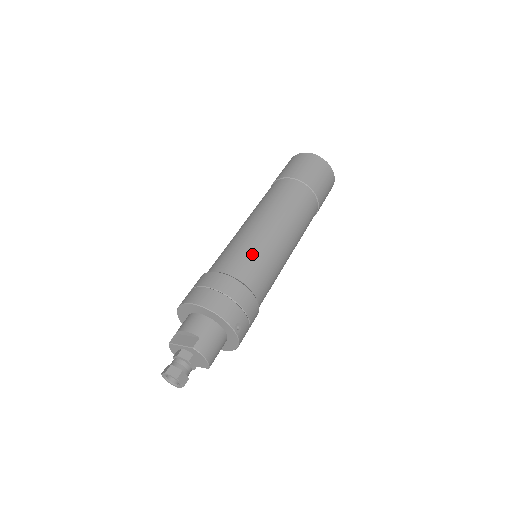
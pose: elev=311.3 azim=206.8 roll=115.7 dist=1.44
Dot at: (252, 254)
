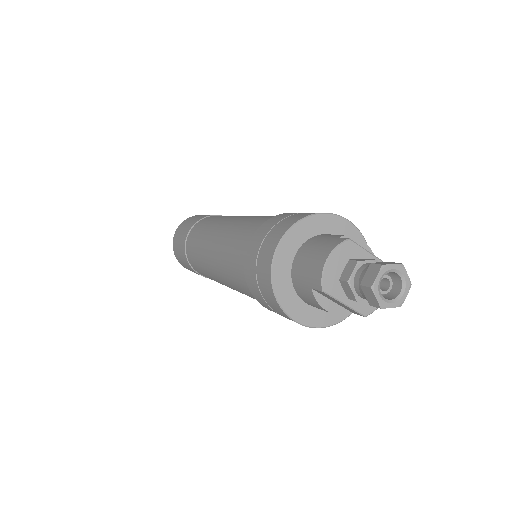
Dot at: occluded
